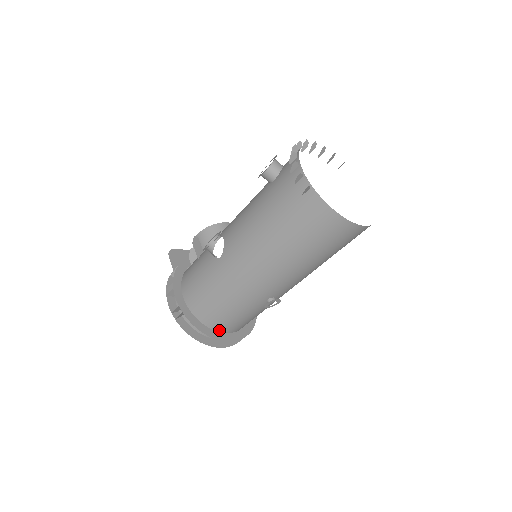
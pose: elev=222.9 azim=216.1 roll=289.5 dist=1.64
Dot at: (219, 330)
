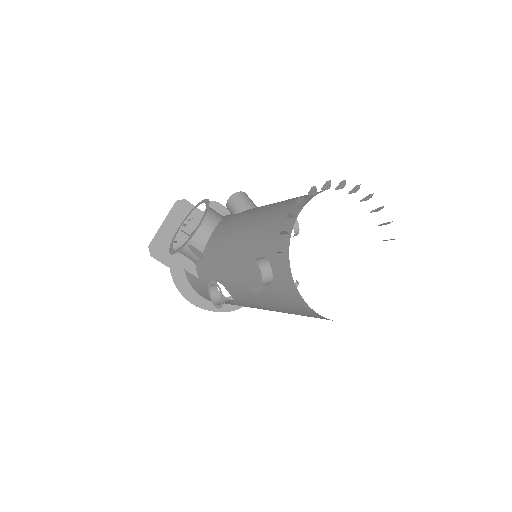
Dot at: occluded
